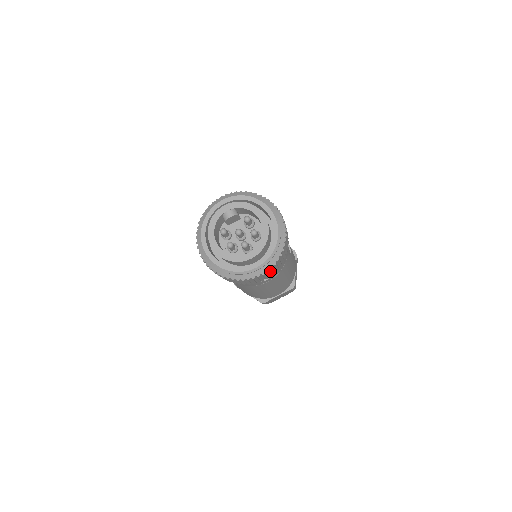
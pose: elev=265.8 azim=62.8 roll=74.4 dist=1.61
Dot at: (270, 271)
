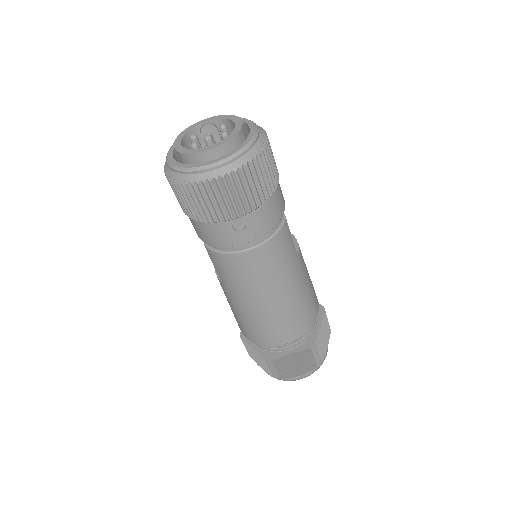
Dot at: (239, 192)
